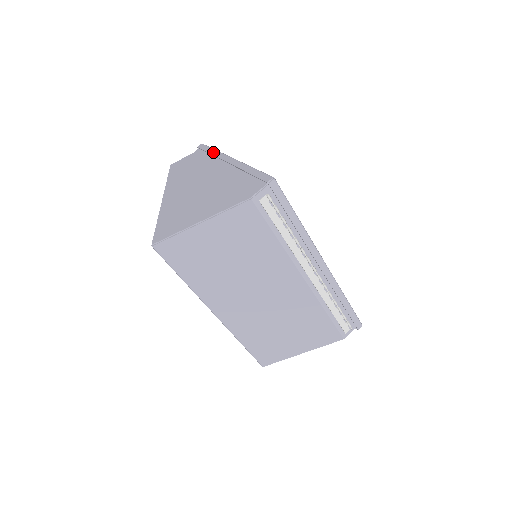
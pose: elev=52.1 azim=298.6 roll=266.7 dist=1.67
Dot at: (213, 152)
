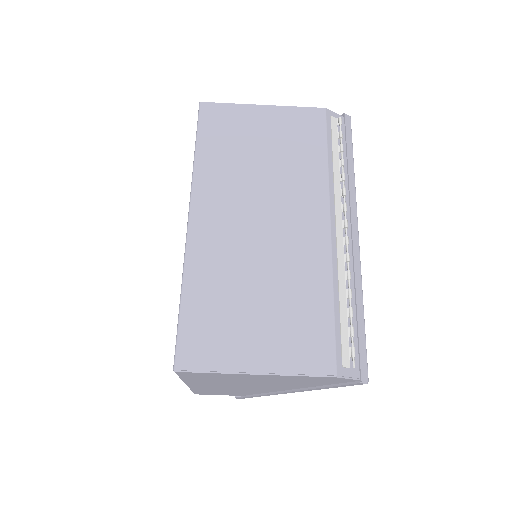
Dot at: occluded
